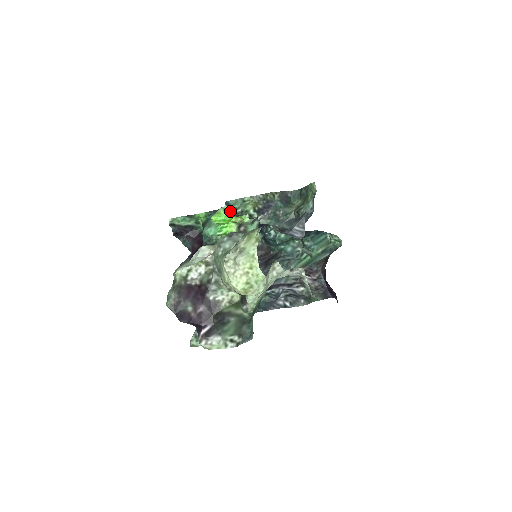
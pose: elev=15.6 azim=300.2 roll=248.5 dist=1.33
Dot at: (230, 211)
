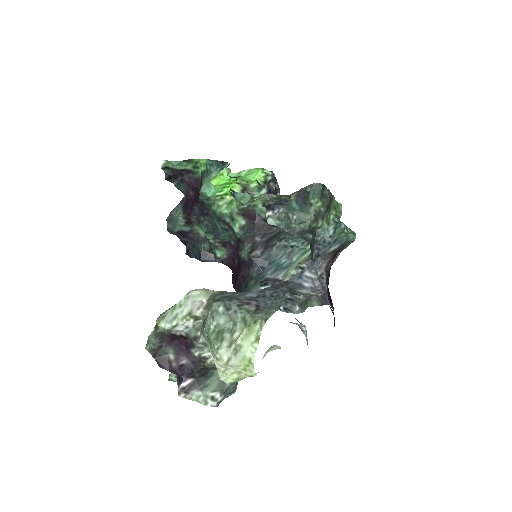
Dot at: (235, 177)
